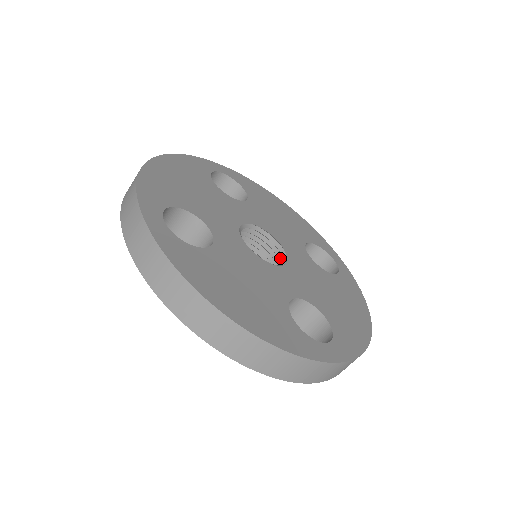
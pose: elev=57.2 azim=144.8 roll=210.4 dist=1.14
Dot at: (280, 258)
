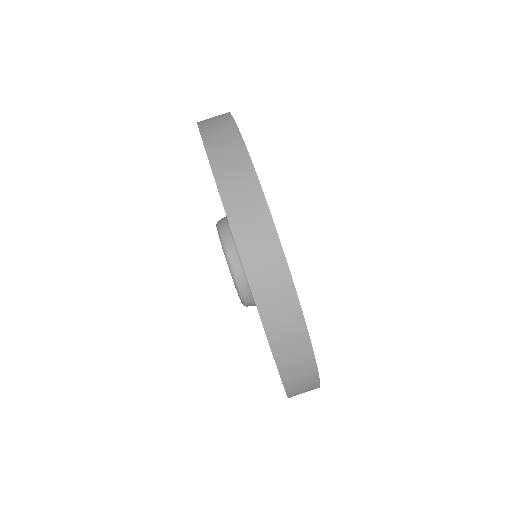
Dot at: occluded
